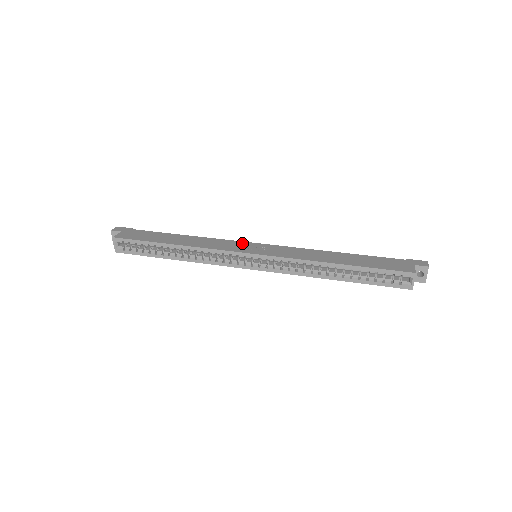
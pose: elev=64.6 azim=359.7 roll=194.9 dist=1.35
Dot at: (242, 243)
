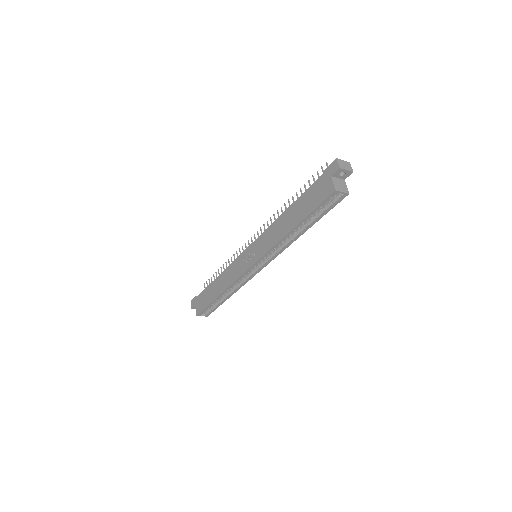
Dot at: (241, 257)
